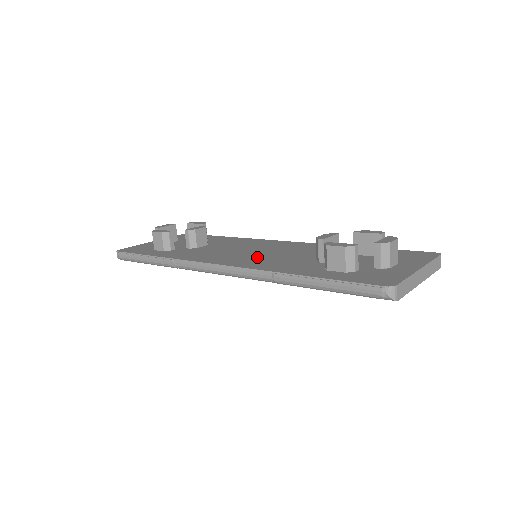
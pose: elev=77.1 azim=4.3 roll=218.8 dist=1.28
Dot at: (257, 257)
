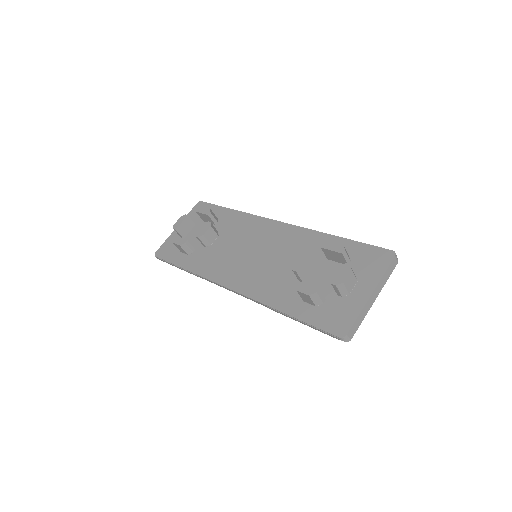
Dot at: (255, 269)
